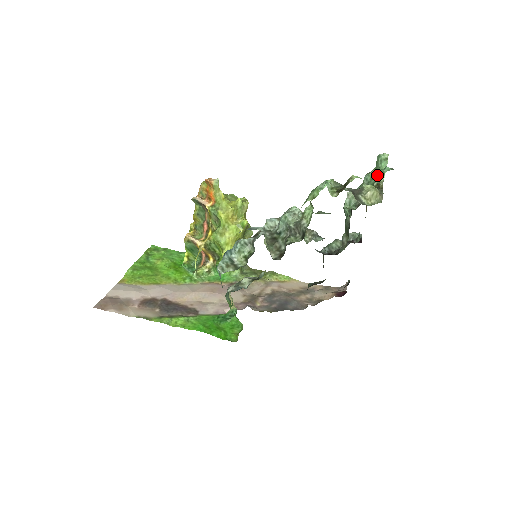
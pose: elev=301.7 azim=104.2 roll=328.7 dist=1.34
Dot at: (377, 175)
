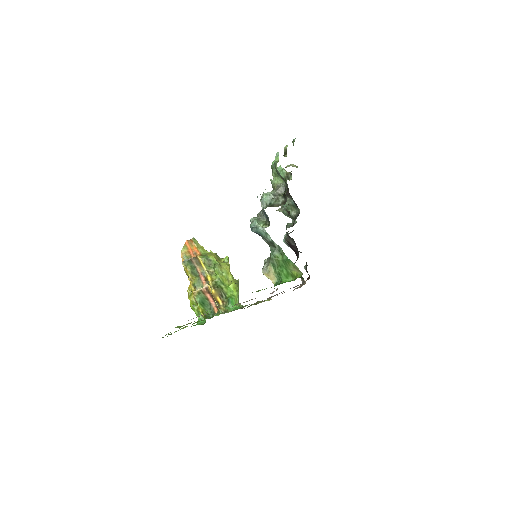
Dot at: (293, 144)
